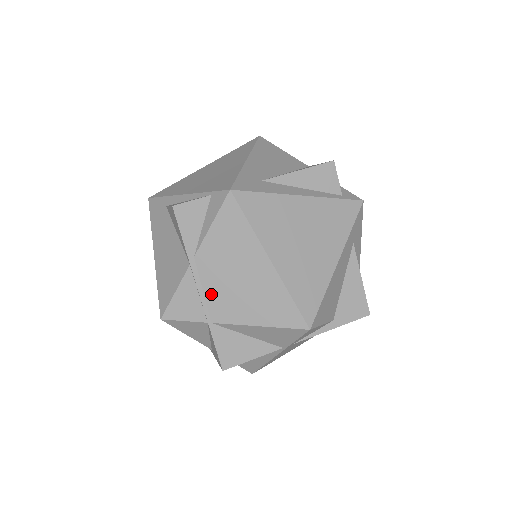
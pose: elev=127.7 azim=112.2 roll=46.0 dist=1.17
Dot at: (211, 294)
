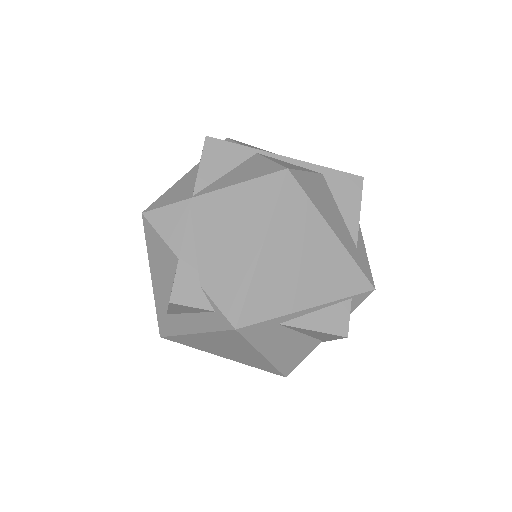
Dot at: occluded
